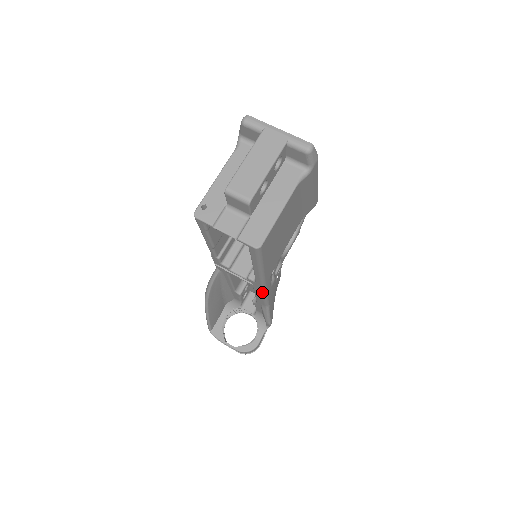
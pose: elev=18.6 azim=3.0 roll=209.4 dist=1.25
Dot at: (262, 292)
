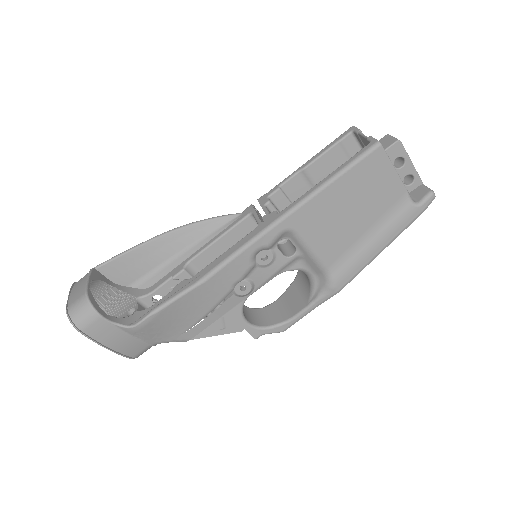
Dot at: (256, 235)
